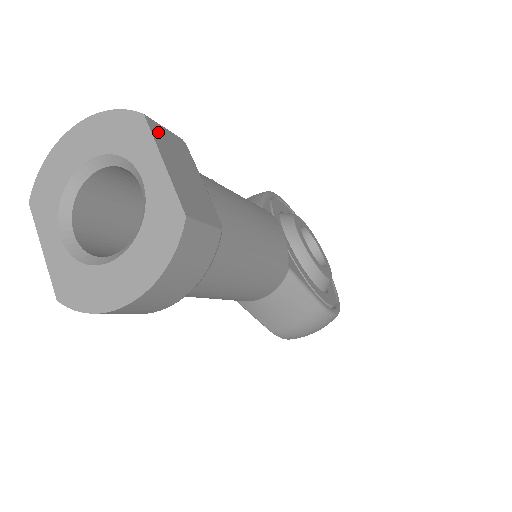
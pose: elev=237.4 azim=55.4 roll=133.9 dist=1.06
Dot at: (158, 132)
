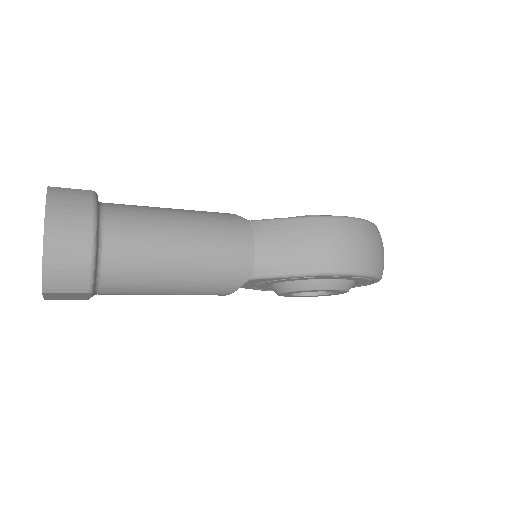
Dot at: occluded
